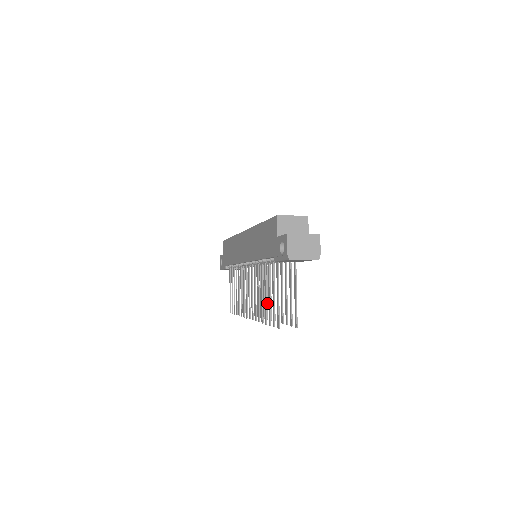
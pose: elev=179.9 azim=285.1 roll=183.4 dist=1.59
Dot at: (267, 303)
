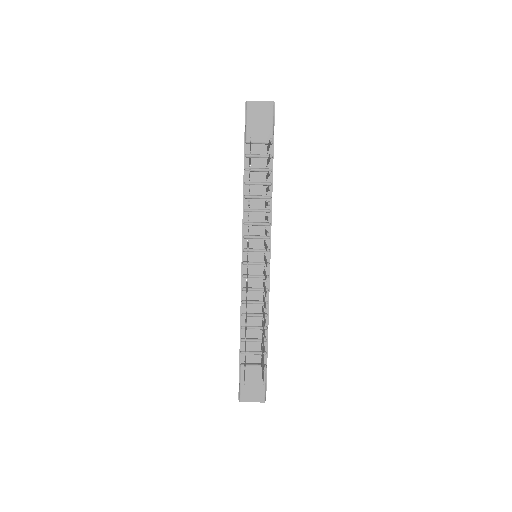
Dot at: (266, 246)
